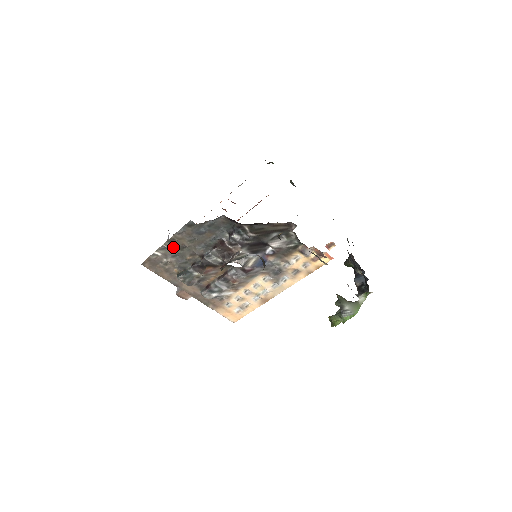
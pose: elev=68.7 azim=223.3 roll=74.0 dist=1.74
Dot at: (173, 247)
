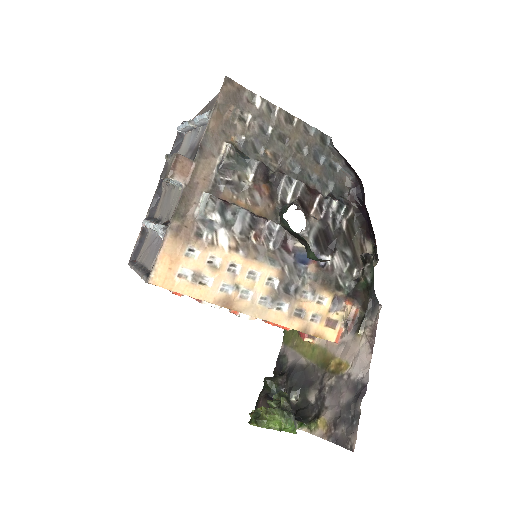
Dot at: (278, 123)
